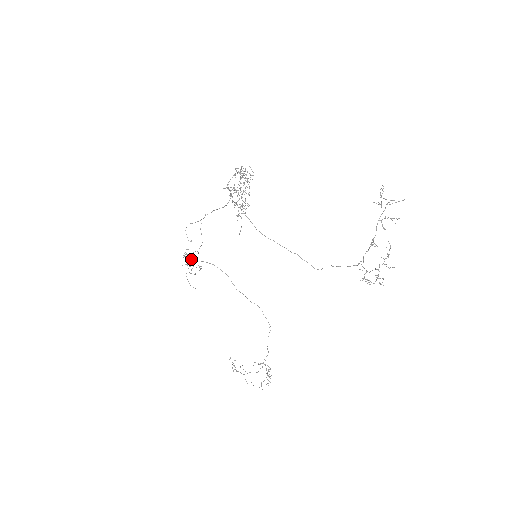
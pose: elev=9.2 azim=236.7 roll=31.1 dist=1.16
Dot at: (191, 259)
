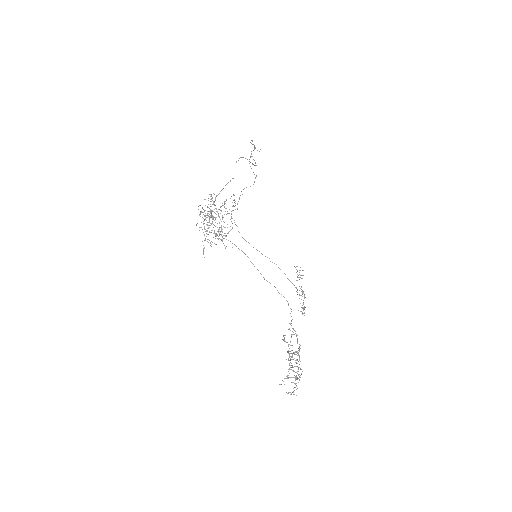
Dot at: (239, 199)
